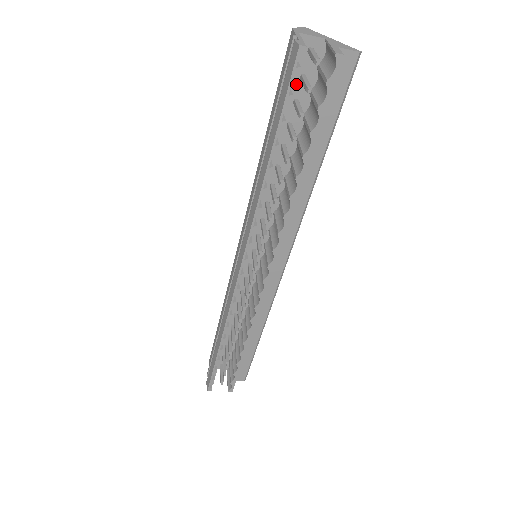
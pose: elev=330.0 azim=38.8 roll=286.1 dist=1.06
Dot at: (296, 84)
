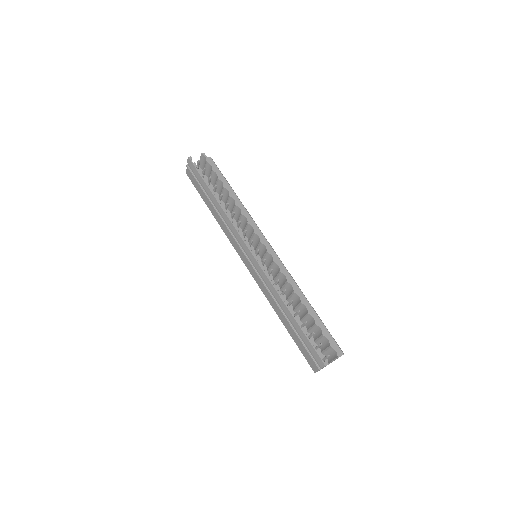
Dot at: occluded
